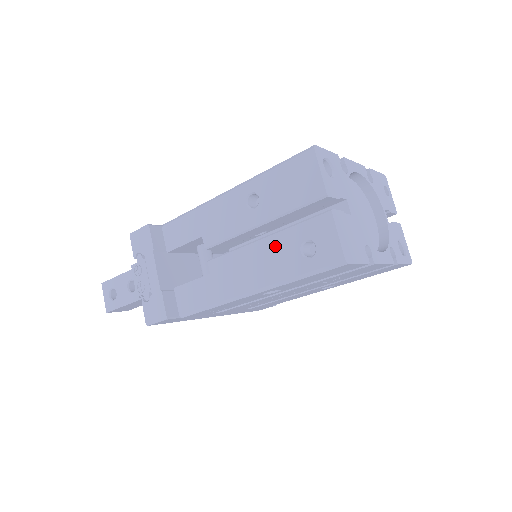
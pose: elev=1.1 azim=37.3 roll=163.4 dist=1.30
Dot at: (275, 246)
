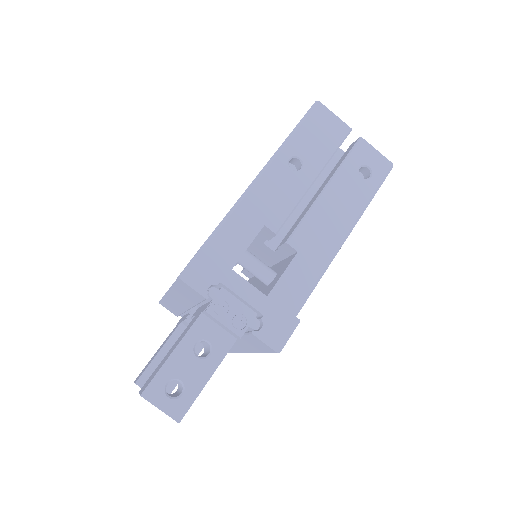
Dot at: (340, 186)
